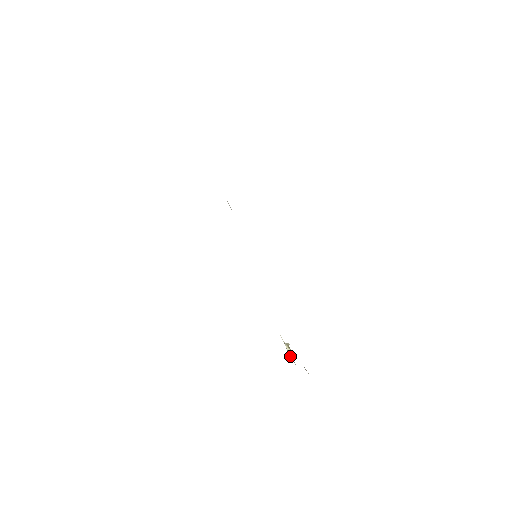
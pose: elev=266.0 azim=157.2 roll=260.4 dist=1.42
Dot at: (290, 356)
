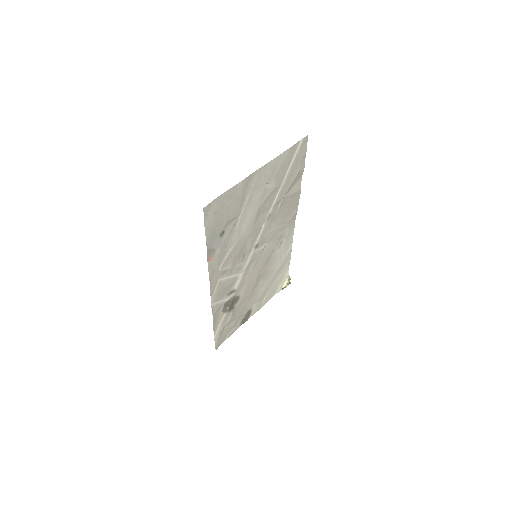
Dot at: (283, 285)
